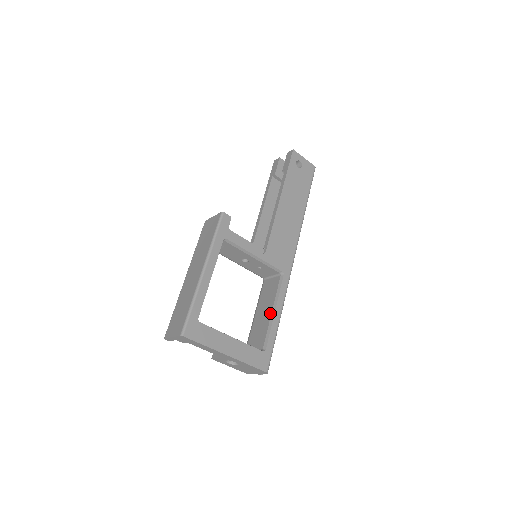
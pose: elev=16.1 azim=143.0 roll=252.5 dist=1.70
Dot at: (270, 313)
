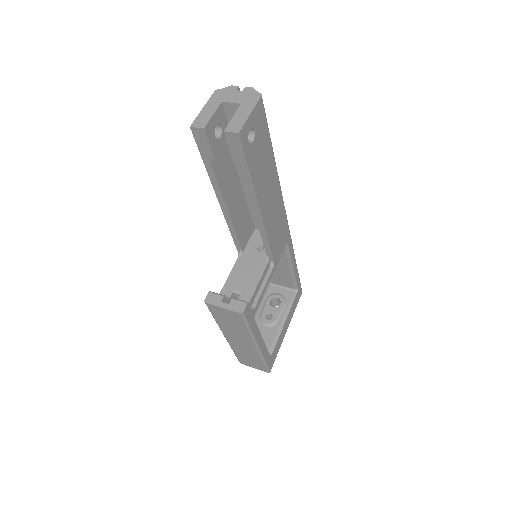
Dot at: (288, 270)
